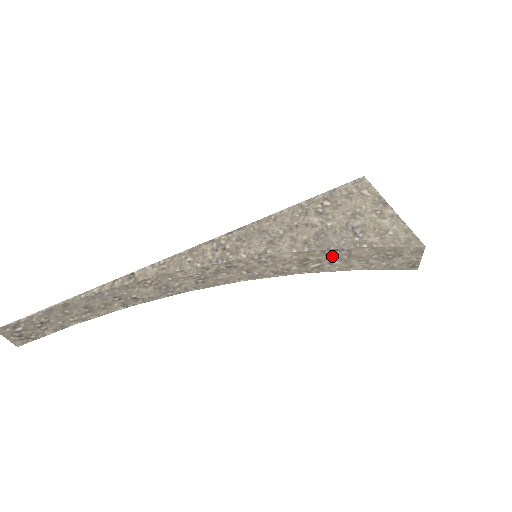
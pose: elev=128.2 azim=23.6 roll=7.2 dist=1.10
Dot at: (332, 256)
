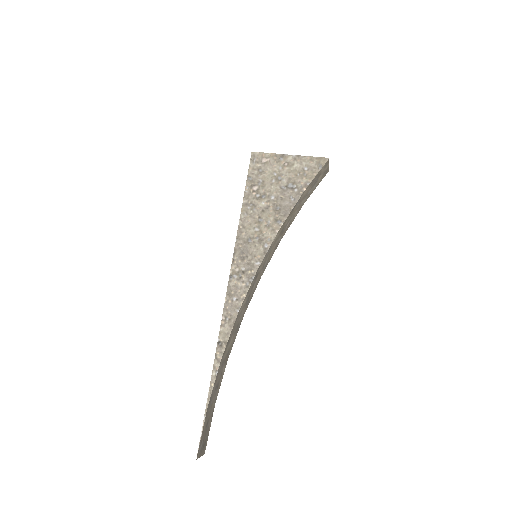
Dot at: (293, 212)
